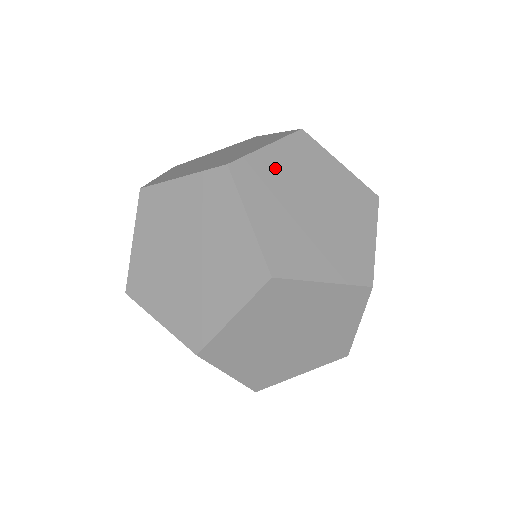
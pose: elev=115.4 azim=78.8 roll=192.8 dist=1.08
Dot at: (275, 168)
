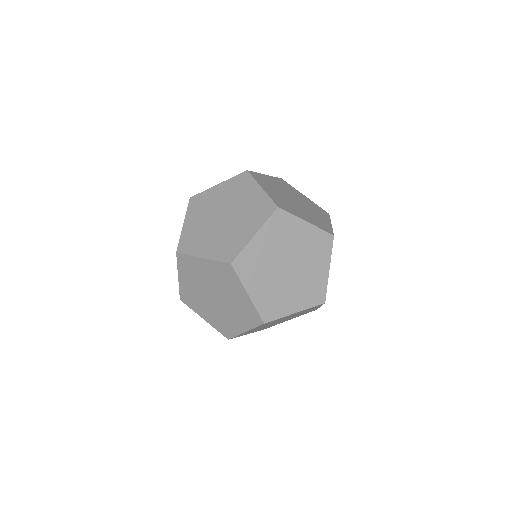
Dot at: (261, 250)
